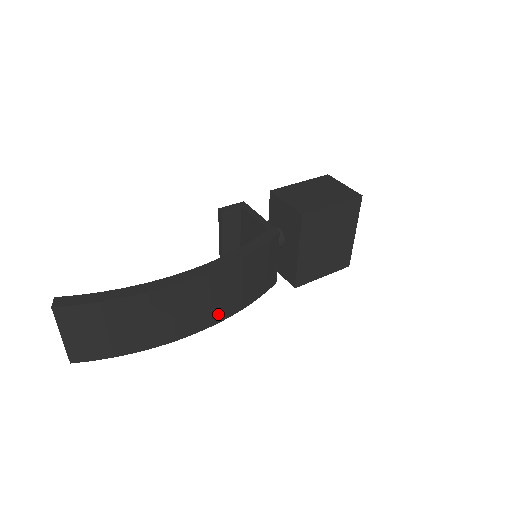
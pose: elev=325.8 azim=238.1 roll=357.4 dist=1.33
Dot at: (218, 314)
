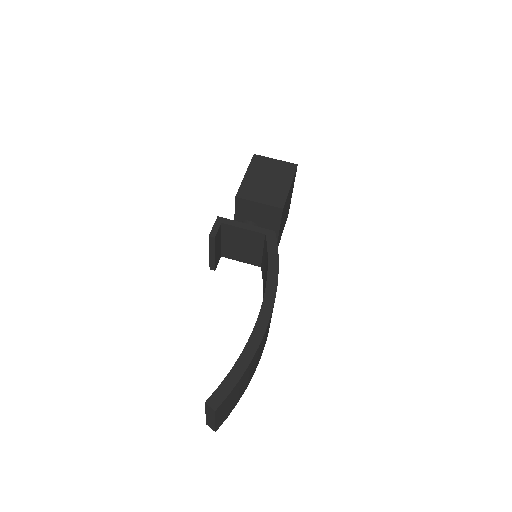
Dot at: occluded
